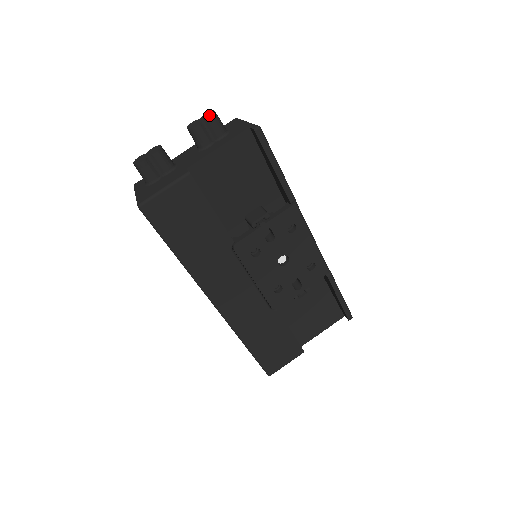
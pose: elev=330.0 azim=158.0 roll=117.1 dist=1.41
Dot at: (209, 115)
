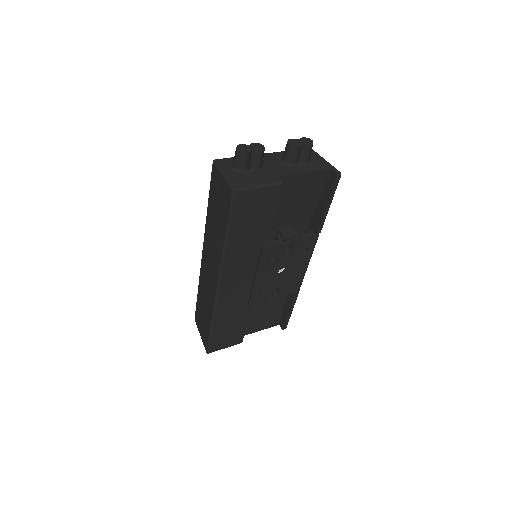
Dot at: (308, 142)
